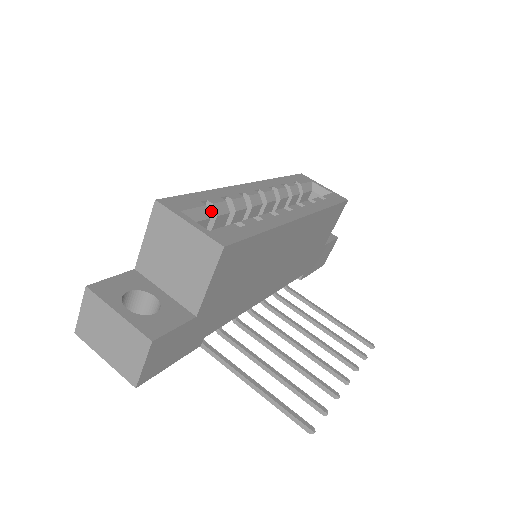
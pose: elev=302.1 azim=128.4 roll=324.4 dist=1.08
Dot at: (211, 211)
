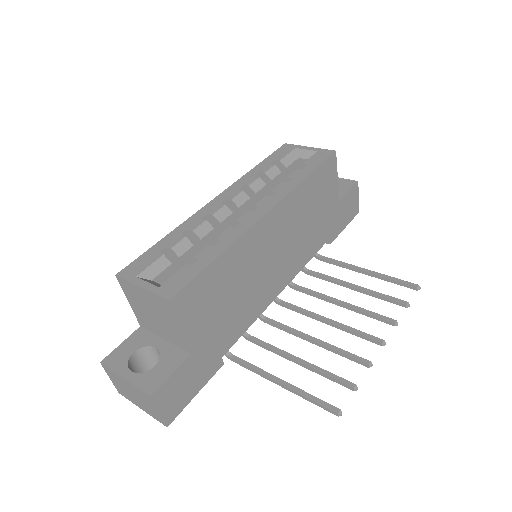
Dot at: (173, 254)
